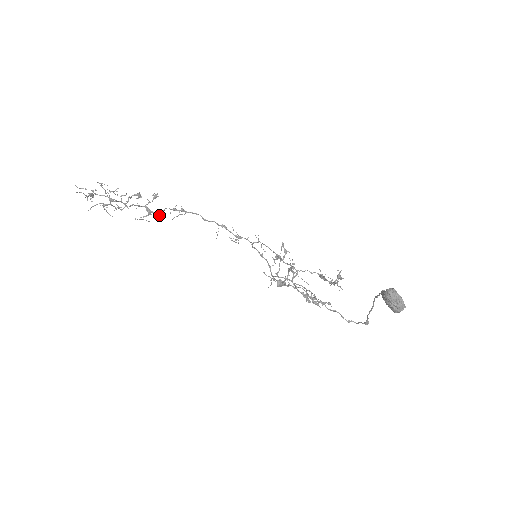
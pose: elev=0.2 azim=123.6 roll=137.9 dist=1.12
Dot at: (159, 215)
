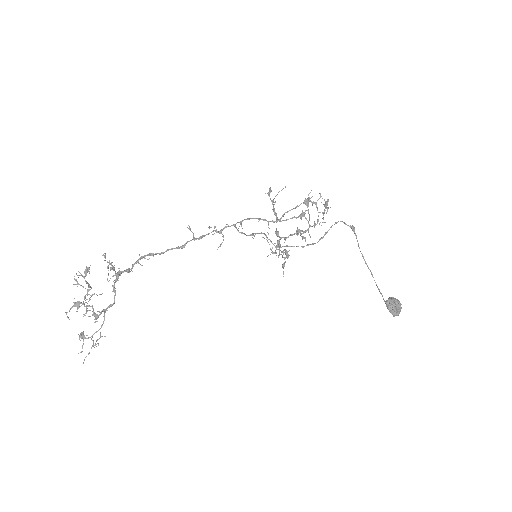
Dot at: (131, 270)
